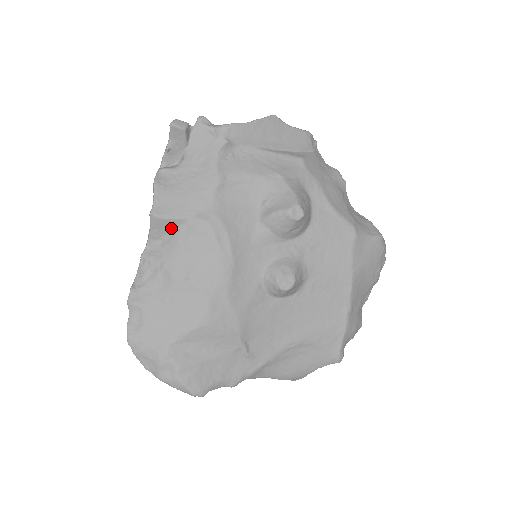
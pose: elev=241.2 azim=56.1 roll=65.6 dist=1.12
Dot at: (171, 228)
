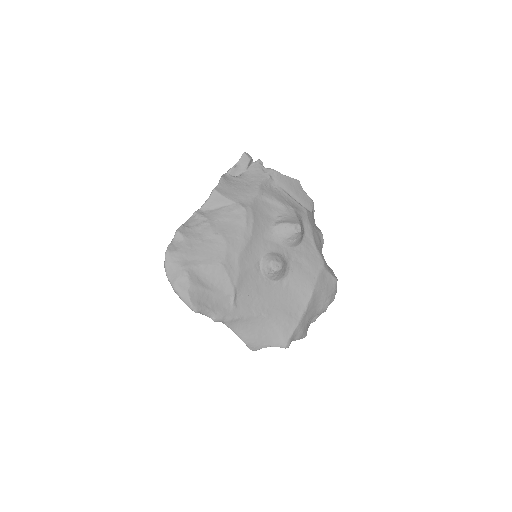
Dot at: (221, 203)
